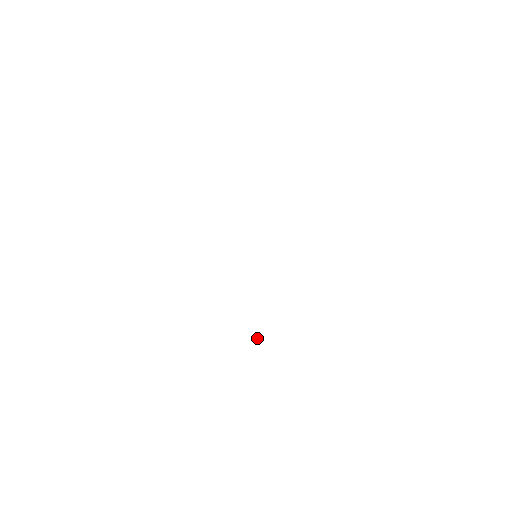
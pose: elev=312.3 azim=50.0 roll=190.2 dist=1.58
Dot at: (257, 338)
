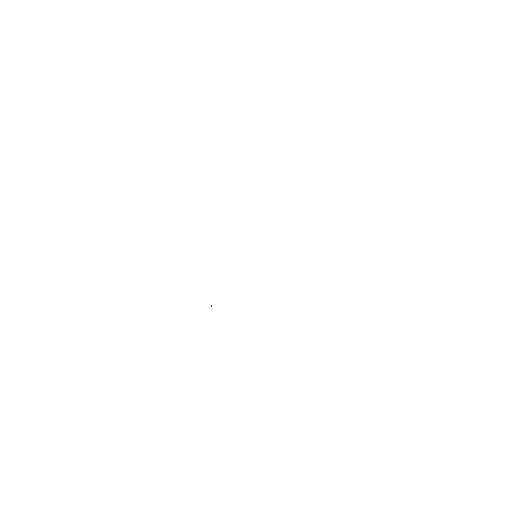
Dot at: occluded
